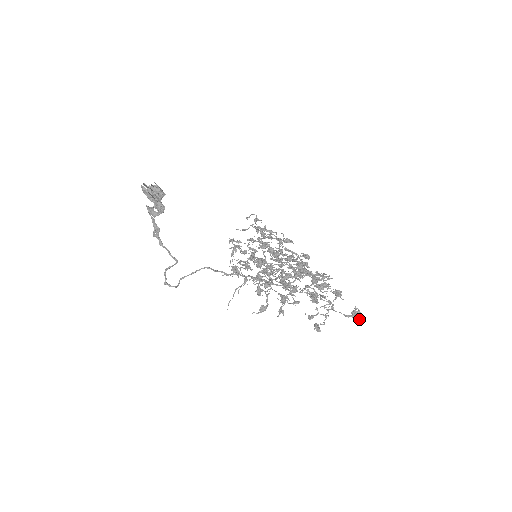
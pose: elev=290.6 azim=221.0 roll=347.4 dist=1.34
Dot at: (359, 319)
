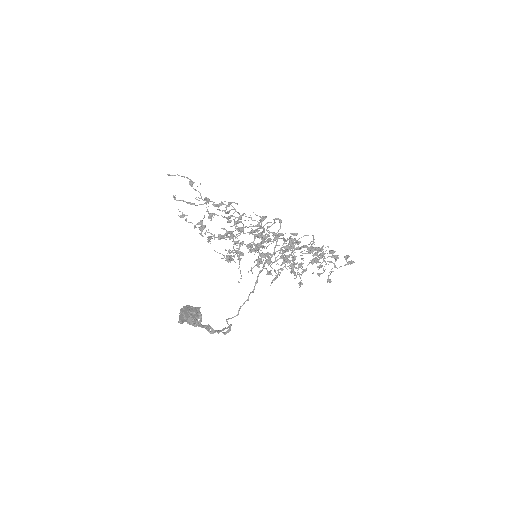
Dot at: occluded
